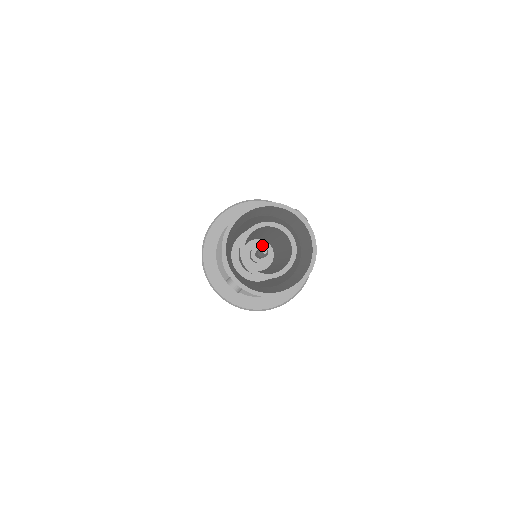
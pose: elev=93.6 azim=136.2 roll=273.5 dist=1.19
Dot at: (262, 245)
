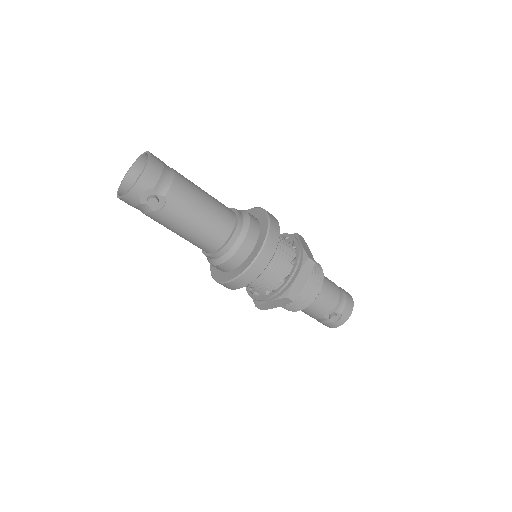
Dot at: occluded
